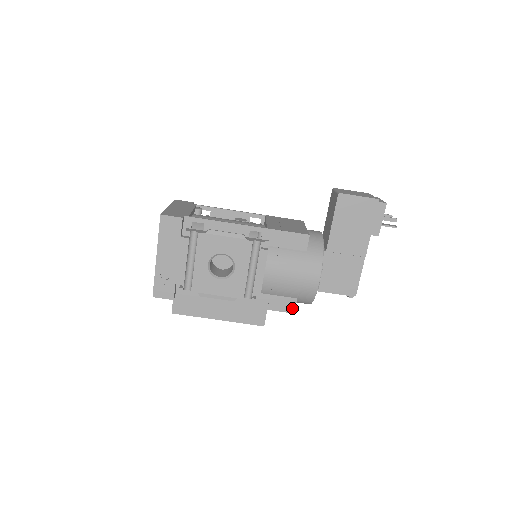
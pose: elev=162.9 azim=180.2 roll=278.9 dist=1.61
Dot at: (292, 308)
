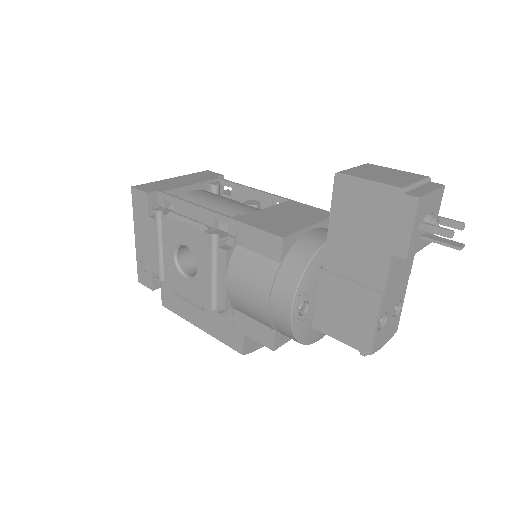
Dot at: (271, 342)
